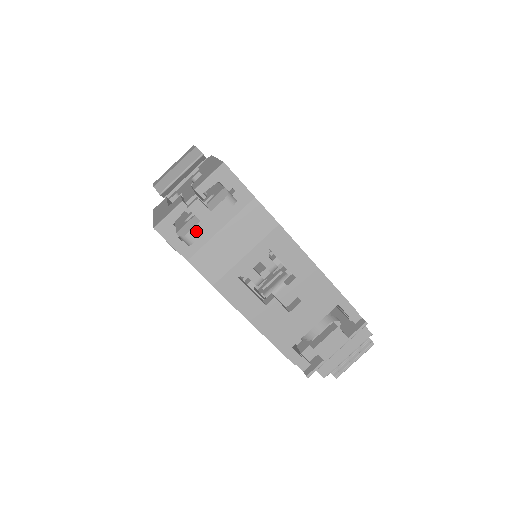
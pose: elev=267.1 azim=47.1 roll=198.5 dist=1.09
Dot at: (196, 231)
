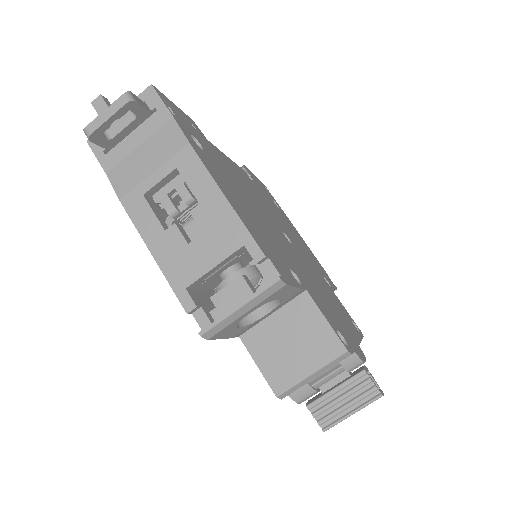
Dot at: (94, 124)
